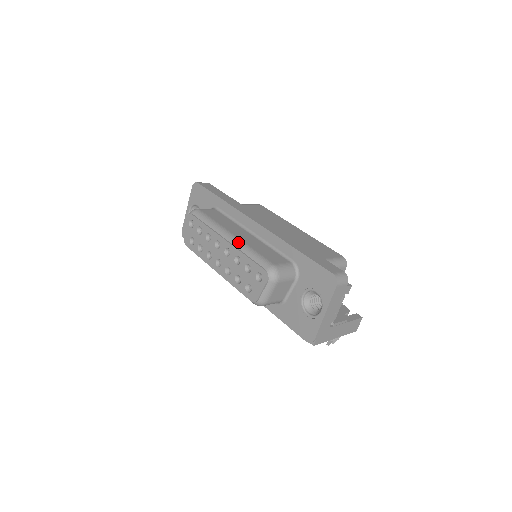
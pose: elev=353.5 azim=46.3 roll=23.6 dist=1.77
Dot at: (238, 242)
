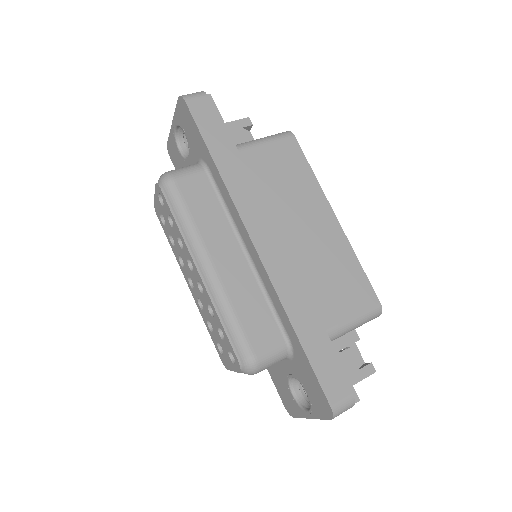
Dot at: (215, 287)
